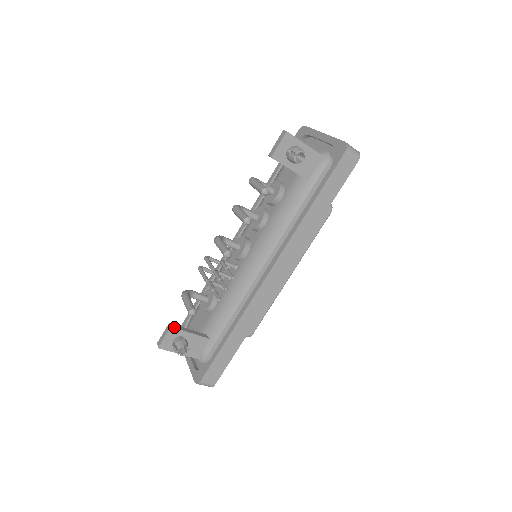
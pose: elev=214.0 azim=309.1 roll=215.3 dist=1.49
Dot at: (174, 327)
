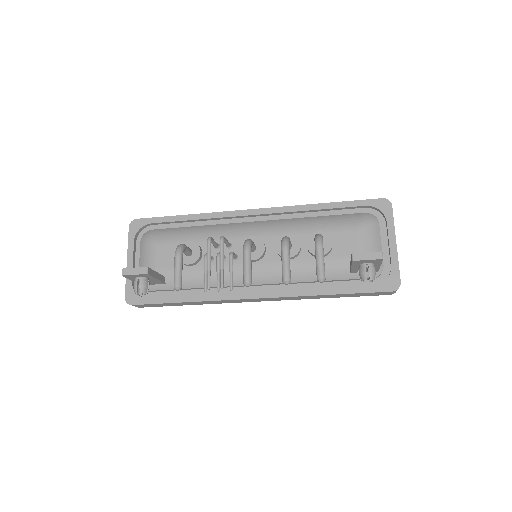
Dot at: (150, 274)
